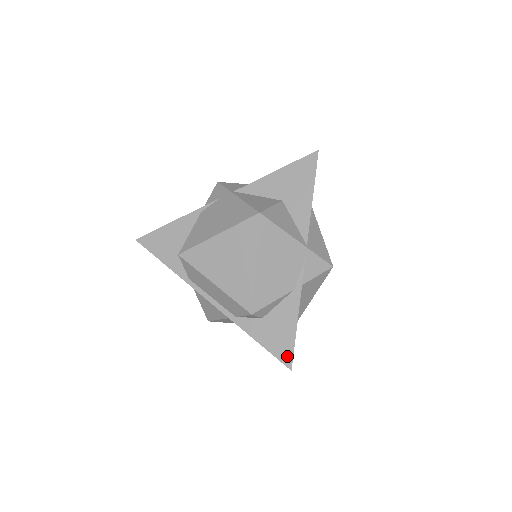
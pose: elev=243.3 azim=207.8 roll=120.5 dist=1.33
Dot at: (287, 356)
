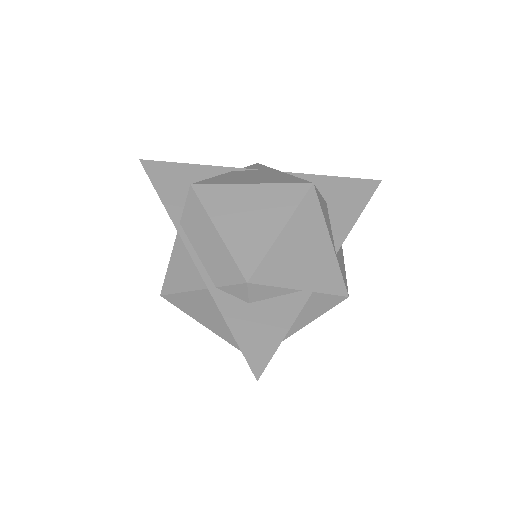
Dot at: (260, 360)
